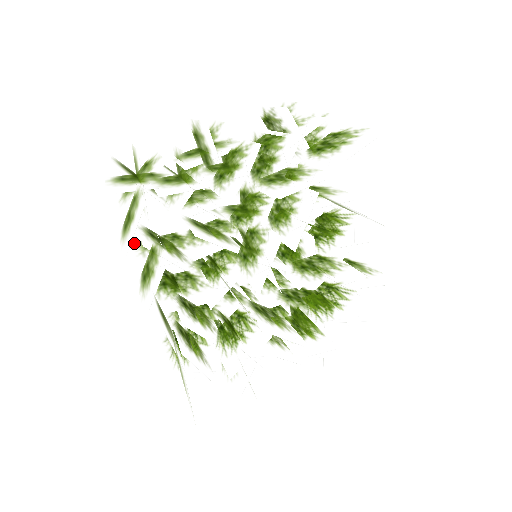
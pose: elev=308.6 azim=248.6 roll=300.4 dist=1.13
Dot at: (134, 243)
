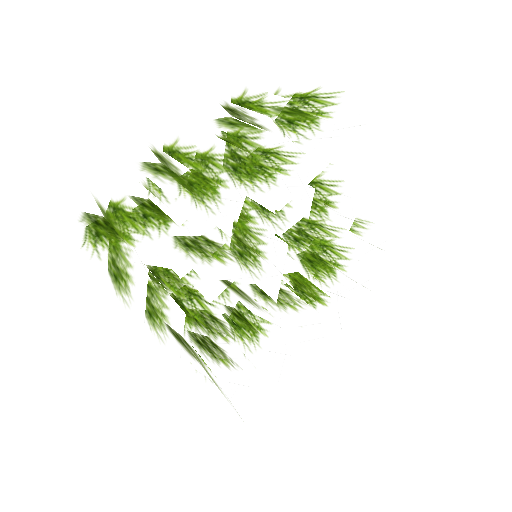
Dot at: occluded
